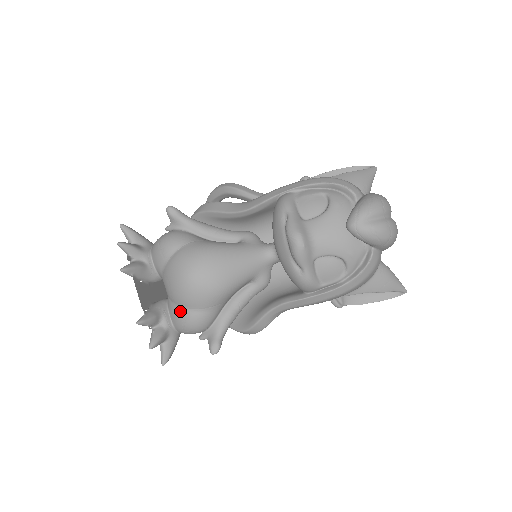
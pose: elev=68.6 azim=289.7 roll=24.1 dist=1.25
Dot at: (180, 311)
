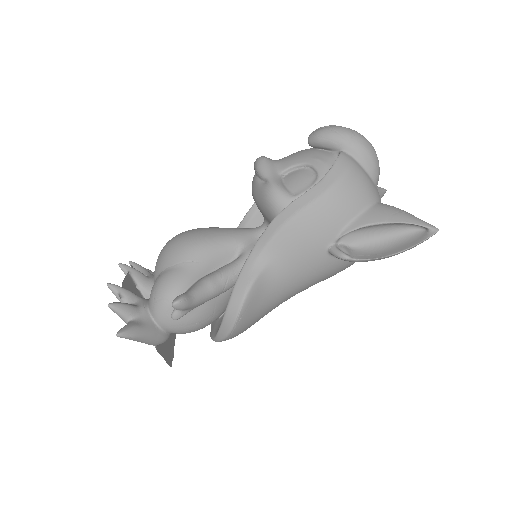
Dot at: (156, 280)
